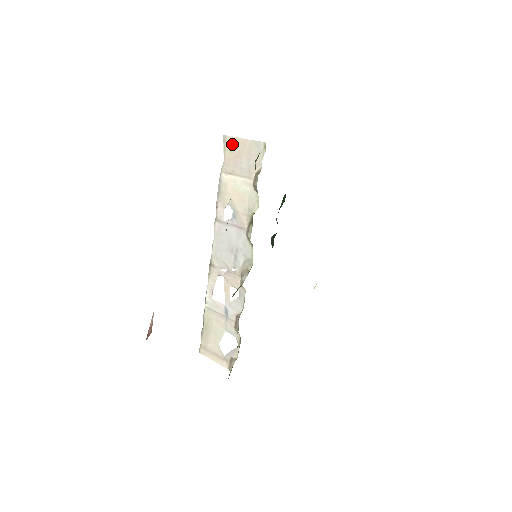
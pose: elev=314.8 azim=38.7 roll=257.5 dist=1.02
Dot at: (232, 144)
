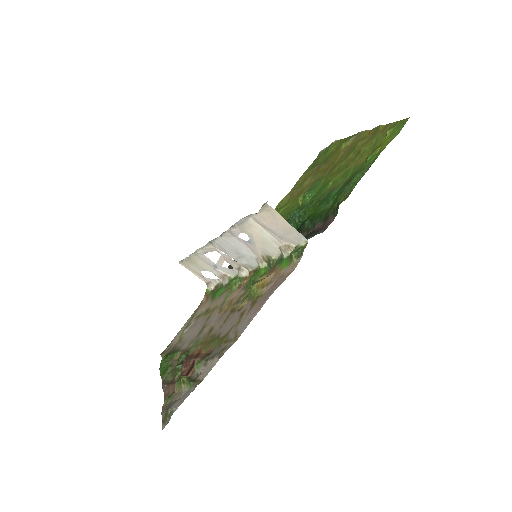
Dot at: (273, 214)
